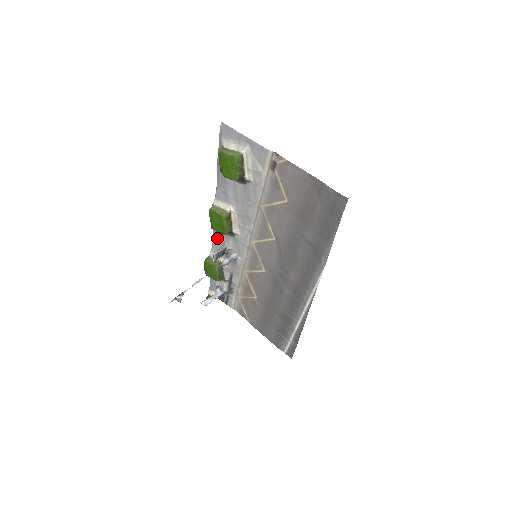
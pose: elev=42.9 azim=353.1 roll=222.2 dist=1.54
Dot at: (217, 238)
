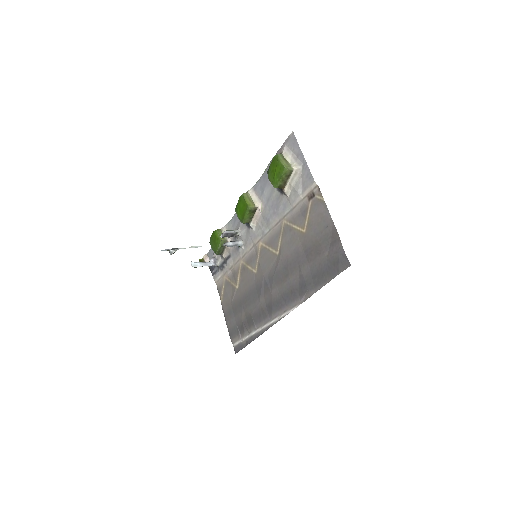
Dot at: (236, 219)
